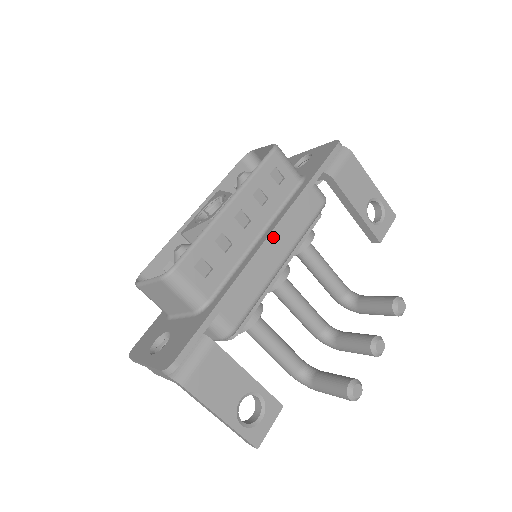
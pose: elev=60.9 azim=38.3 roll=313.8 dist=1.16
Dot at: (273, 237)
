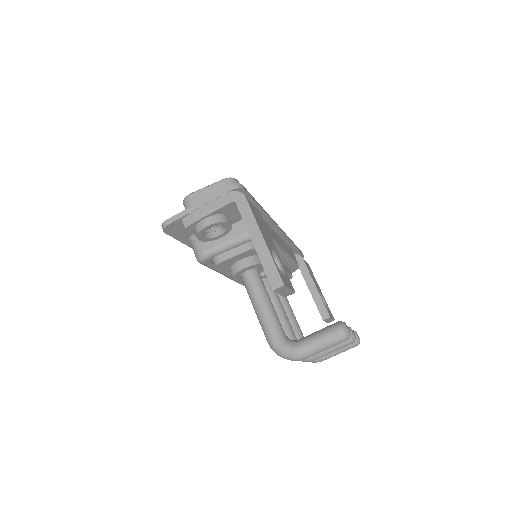
Dot at: (281, 230)
